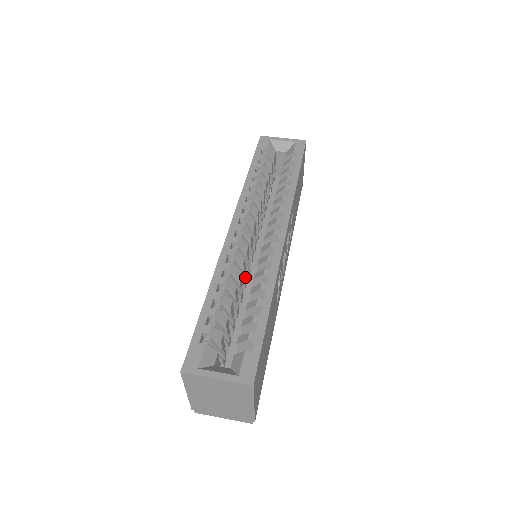
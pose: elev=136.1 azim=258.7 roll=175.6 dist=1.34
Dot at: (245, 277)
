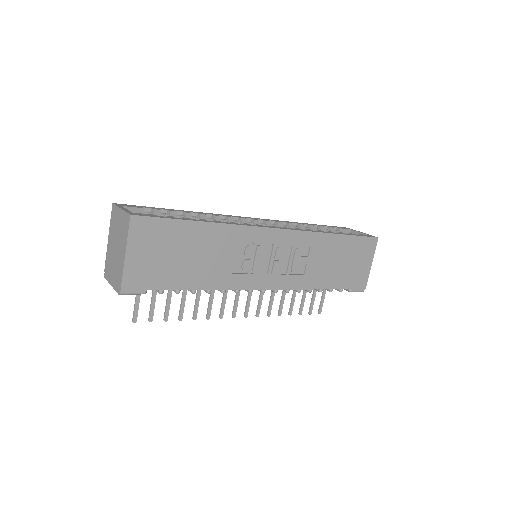
Dot at: occluded
